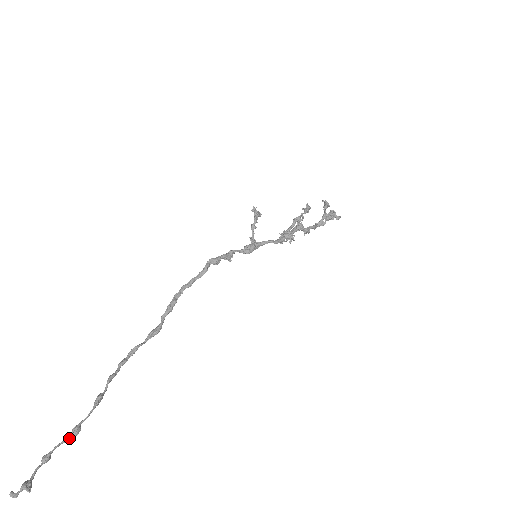
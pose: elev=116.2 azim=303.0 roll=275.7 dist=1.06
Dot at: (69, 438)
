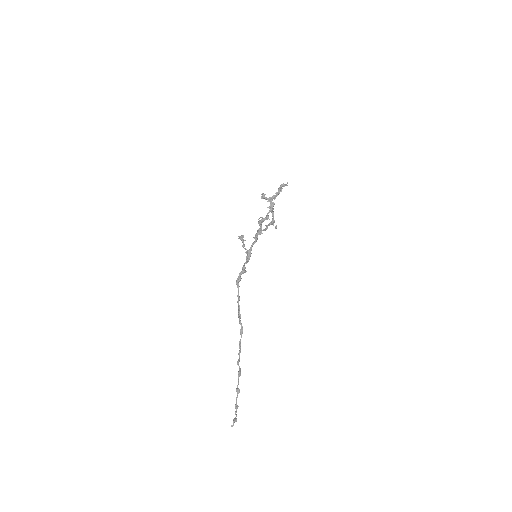
Dot at: (237, 395)
